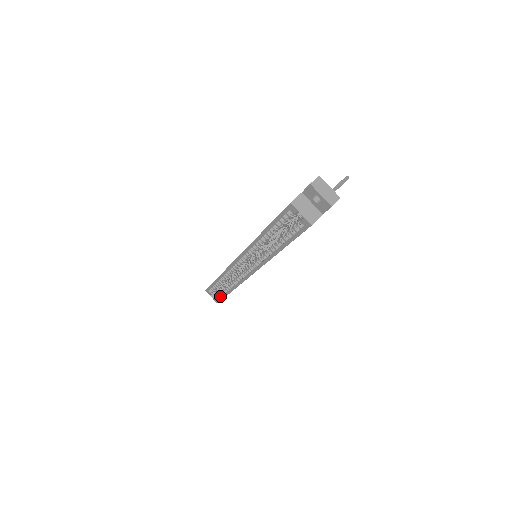
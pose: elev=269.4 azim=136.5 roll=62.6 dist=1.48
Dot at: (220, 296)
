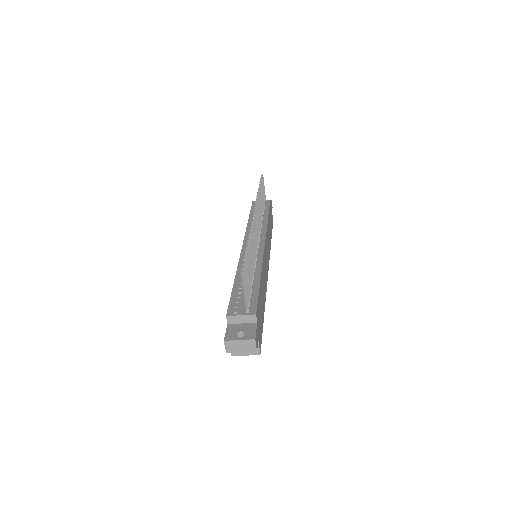
Dot at: occluded
